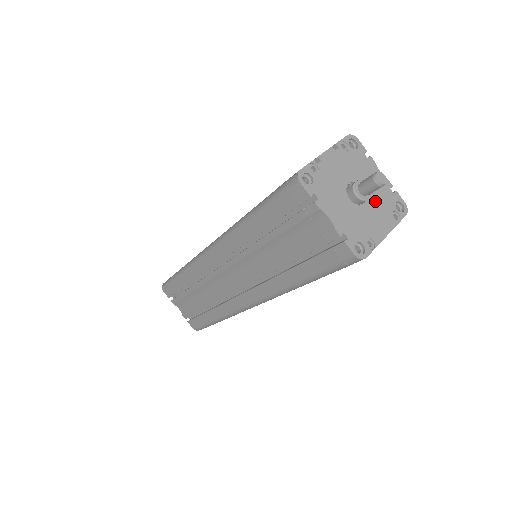
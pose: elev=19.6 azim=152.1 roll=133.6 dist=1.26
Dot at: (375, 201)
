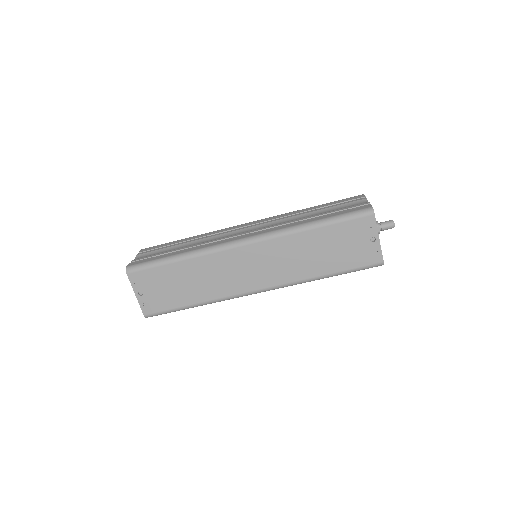
Dot at: occluded
